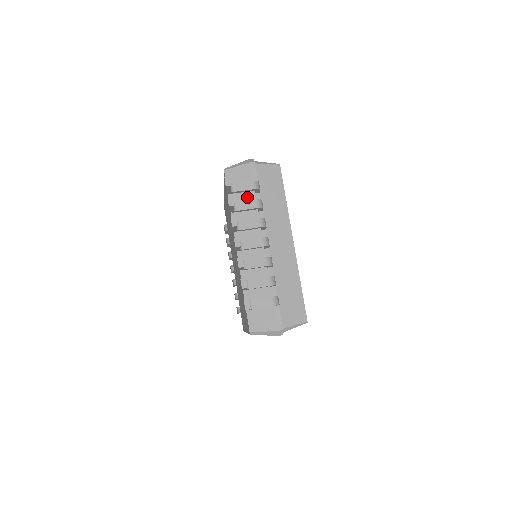
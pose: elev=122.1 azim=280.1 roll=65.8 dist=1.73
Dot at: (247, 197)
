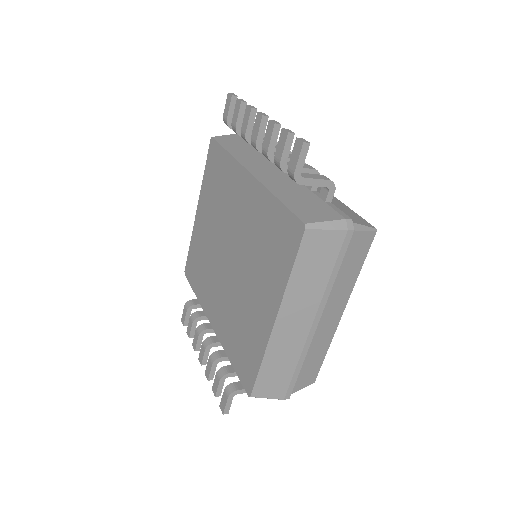
Dot at: (246, 147)
